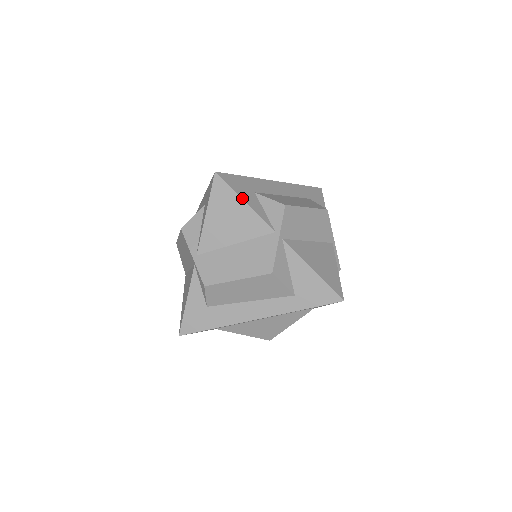
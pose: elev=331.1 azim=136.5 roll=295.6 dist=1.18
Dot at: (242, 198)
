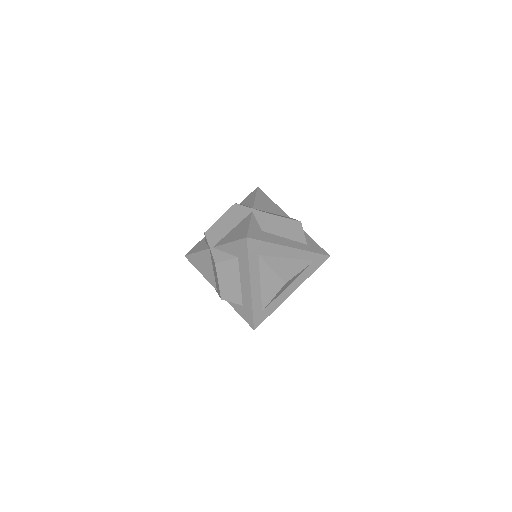
Dot at: occluded
